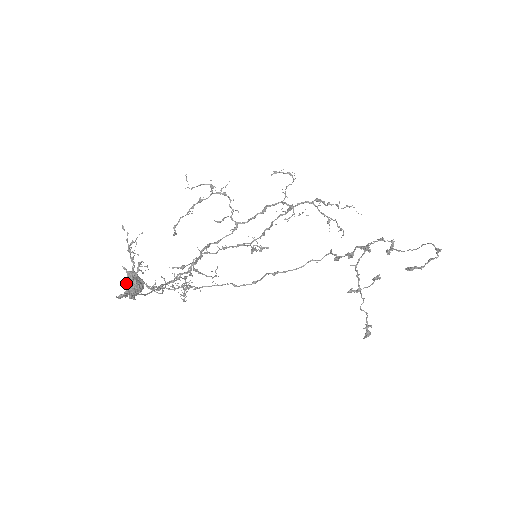
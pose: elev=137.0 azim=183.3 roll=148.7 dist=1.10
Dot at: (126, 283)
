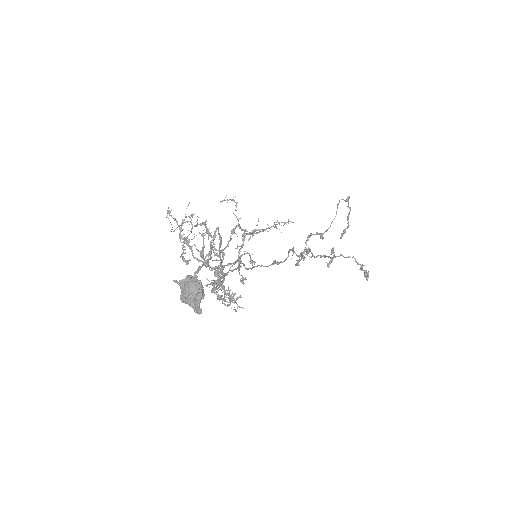
Dot at: (188, 290)
